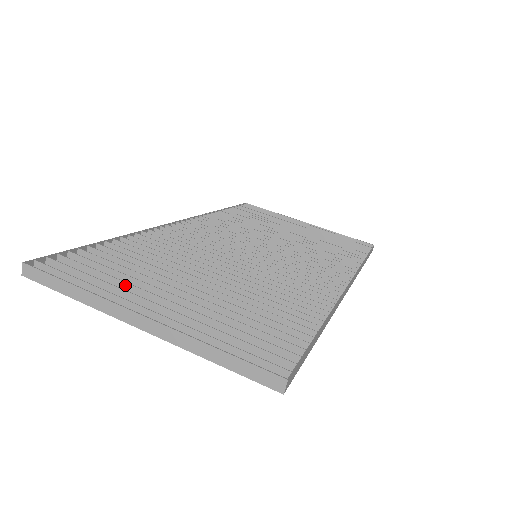
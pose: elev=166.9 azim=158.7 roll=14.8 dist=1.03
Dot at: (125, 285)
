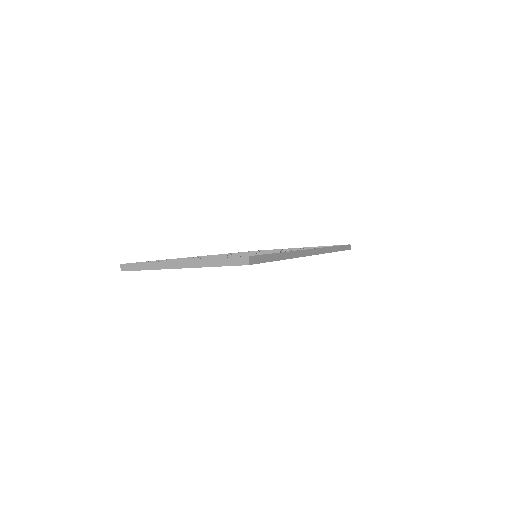
Dot at: occluded
